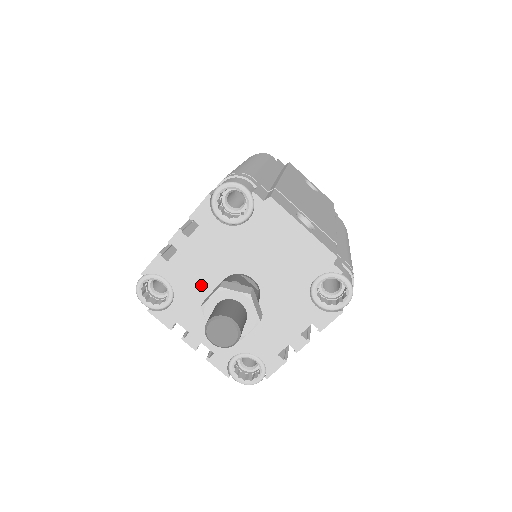
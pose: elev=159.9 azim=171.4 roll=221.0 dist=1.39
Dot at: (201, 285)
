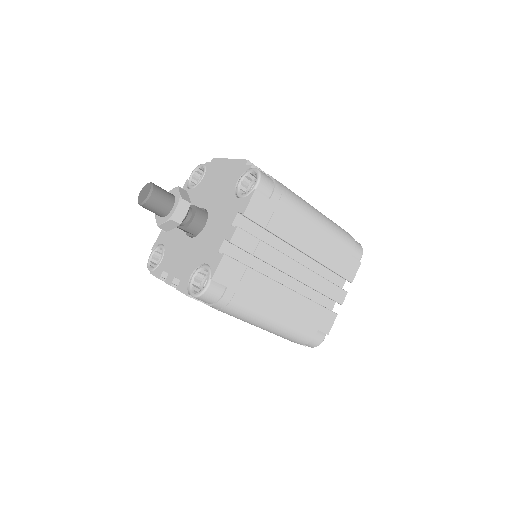
Dot at: (178, 234)
